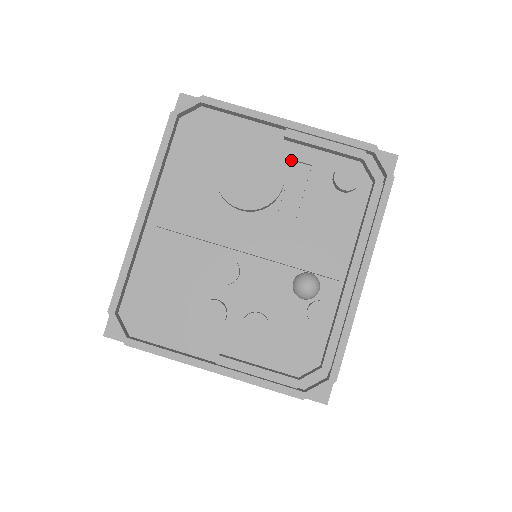
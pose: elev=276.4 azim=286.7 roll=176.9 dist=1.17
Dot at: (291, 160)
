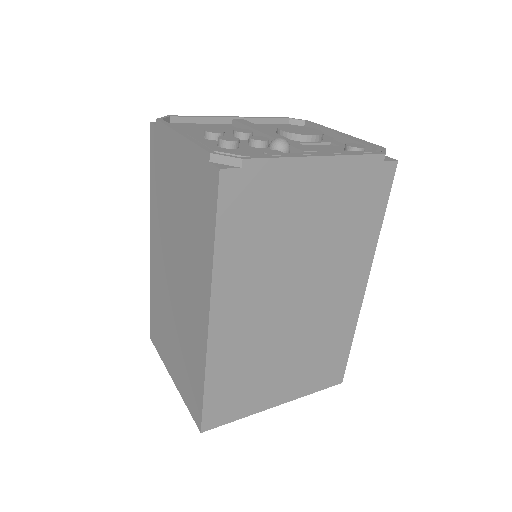
Dot at: (329, 142)
